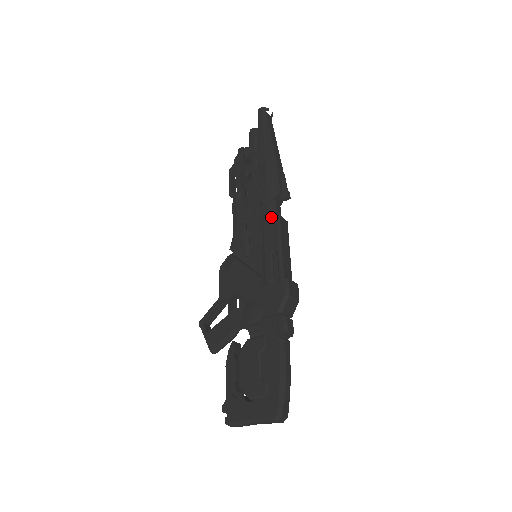
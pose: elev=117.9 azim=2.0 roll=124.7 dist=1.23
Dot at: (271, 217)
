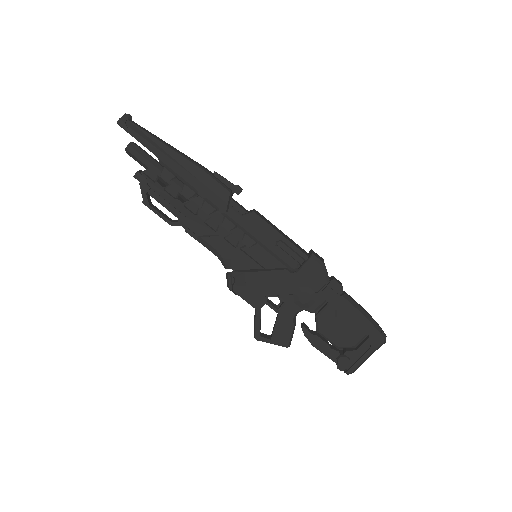
Dot at: (247, 218)
